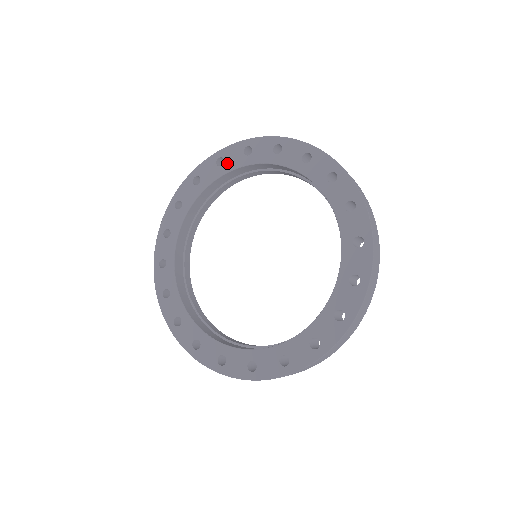
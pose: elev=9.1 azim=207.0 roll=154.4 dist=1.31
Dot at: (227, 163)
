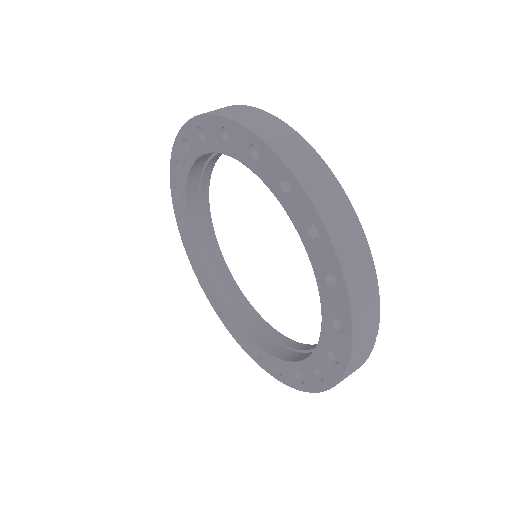
Dot at: (191, 148)
